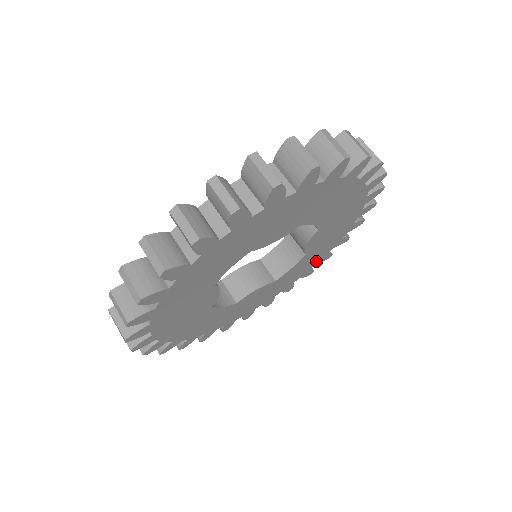
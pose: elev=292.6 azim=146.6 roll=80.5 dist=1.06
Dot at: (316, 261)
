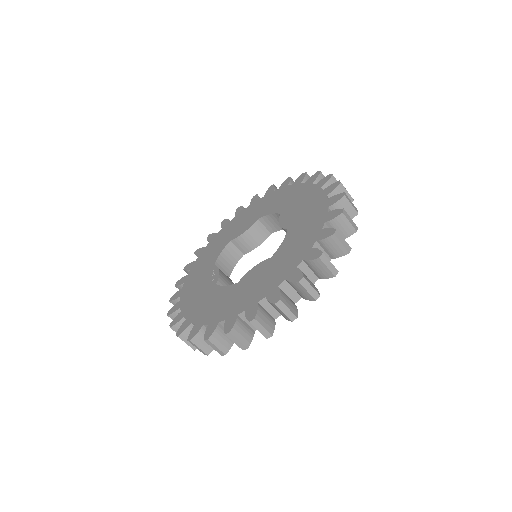
Dot at: occluded
